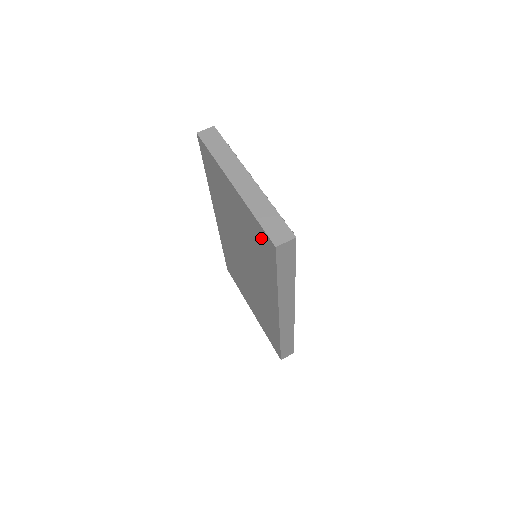
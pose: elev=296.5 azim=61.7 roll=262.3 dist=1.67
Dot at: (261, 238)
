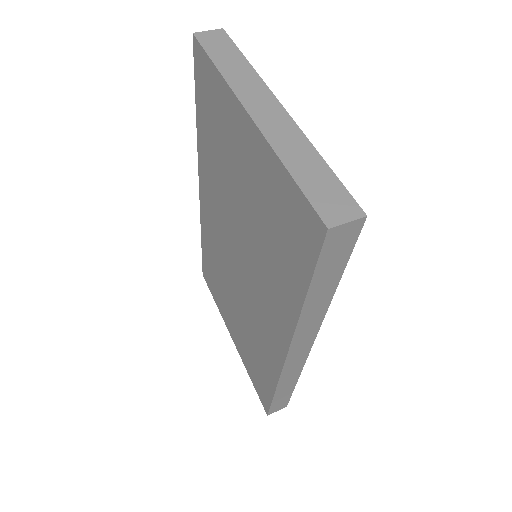
Dot at: (291, 214)
